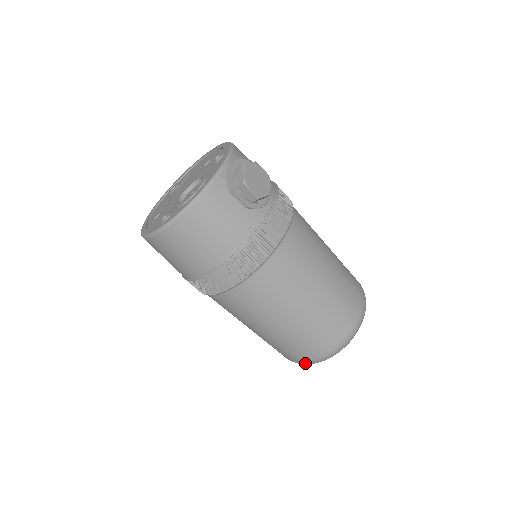
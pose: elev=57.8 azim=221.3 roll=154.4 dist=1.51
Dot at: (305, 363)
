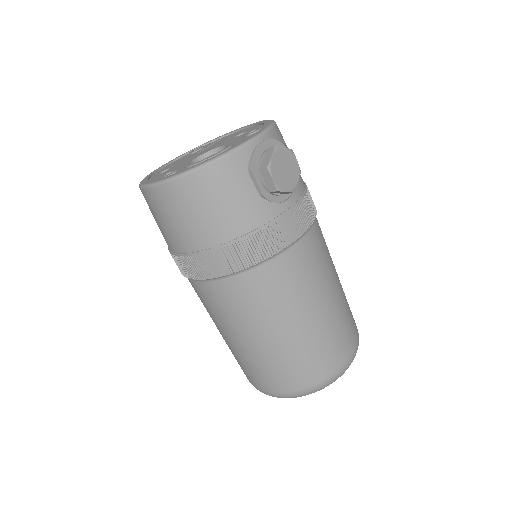
Dot at: (264, 392)
